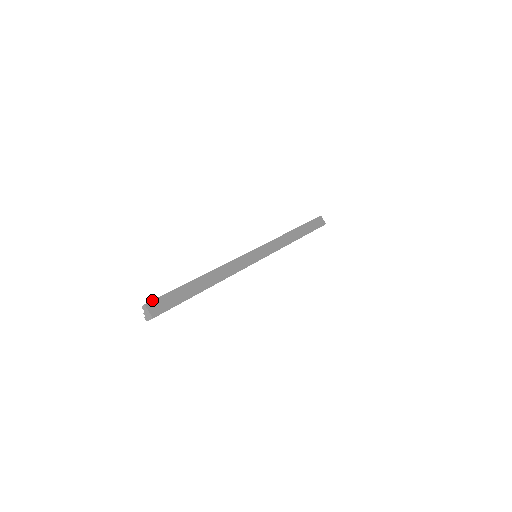
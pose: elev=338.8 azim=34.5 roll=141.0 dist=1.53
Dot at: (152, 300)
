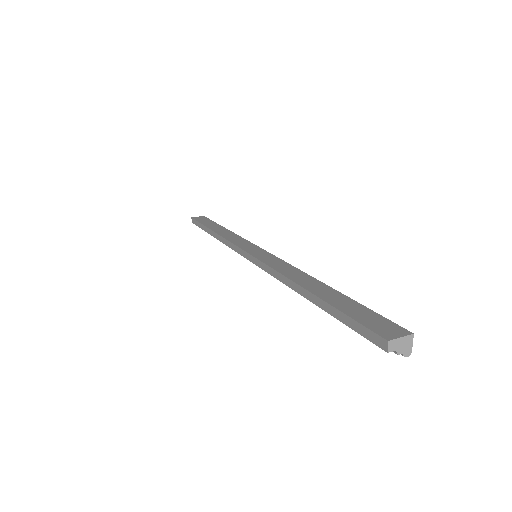
Dot at: (374, 333)
